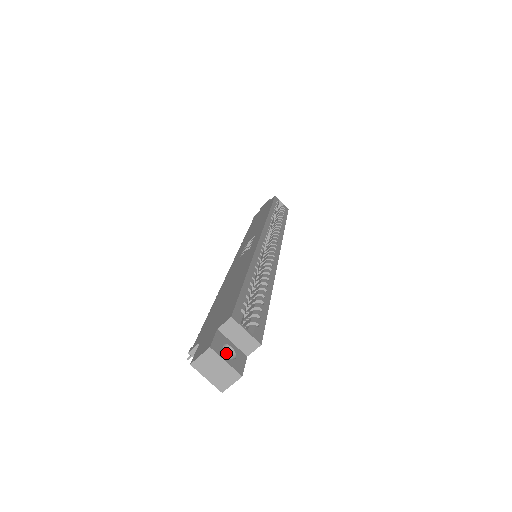
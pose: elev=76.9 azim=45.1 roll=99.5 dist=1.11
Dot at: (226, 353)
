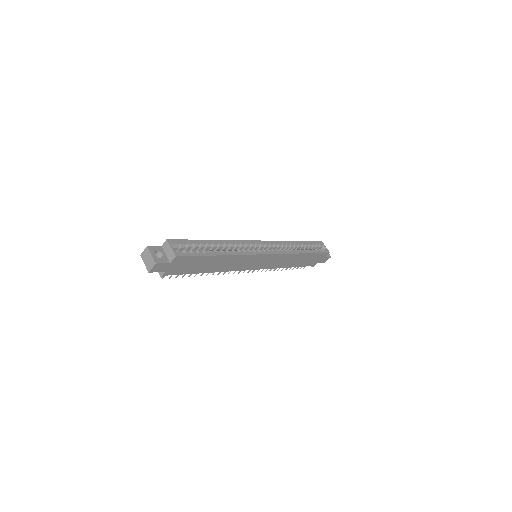
Dot at: occluded
